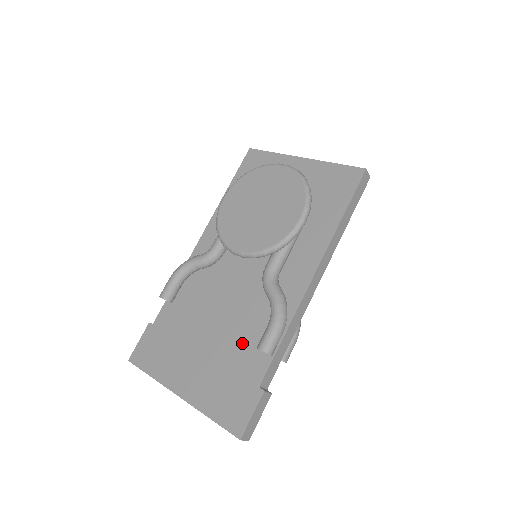
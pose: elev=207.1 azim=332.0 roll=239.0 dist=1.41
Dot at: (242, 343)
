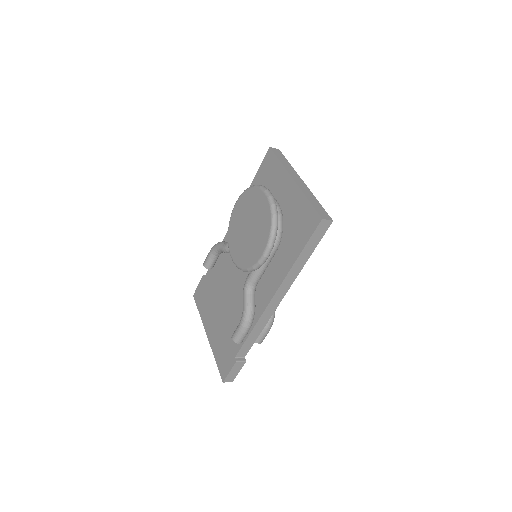
Dot at: (234, 322)
